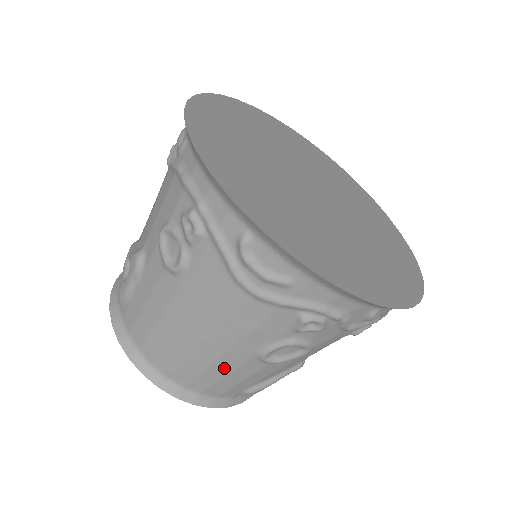
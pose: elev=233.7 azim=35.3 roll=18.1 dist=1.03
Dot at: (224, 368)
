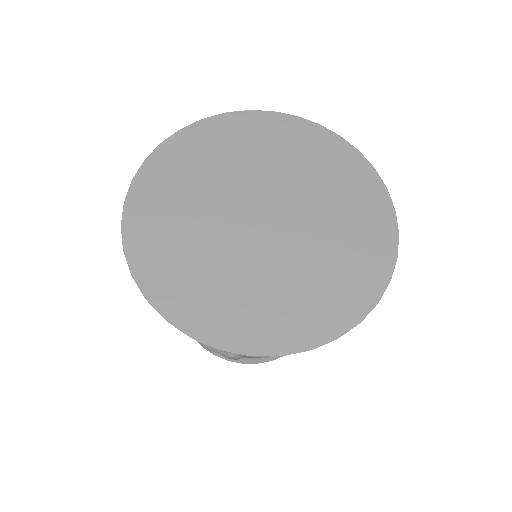
Dot at: occluded
